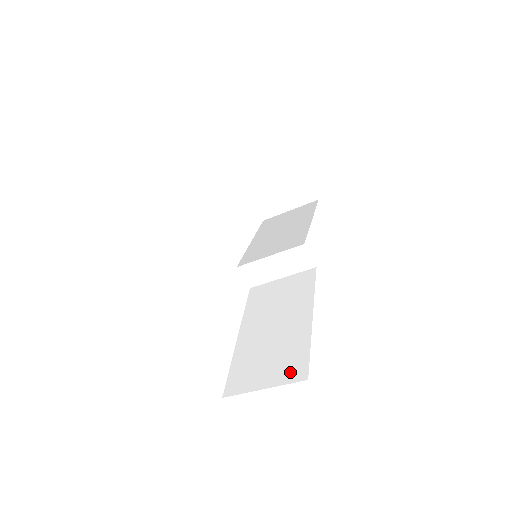
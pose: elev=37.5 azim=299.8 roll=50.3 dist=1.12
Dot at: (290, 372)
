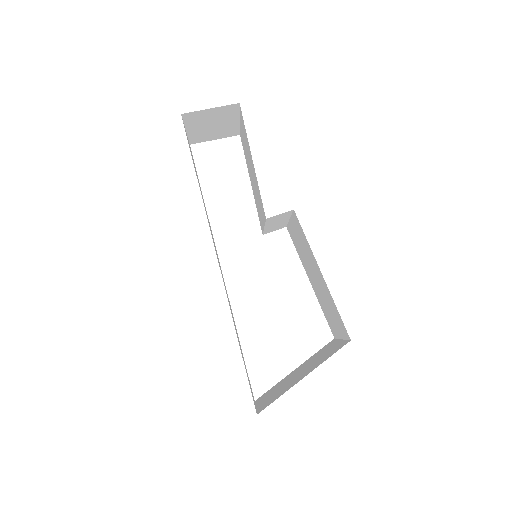
Dot at: (342, 330)
